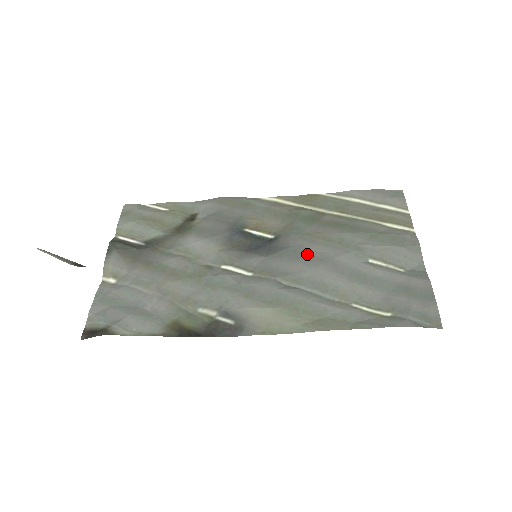
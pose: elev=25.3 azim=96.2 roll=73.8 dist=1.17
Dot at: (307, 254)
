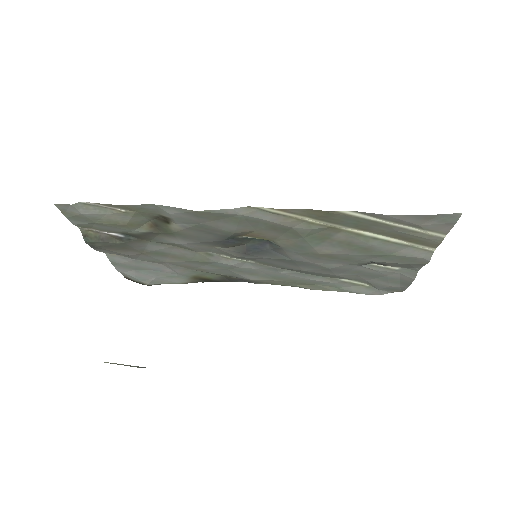
Dot at: (309, 264)
